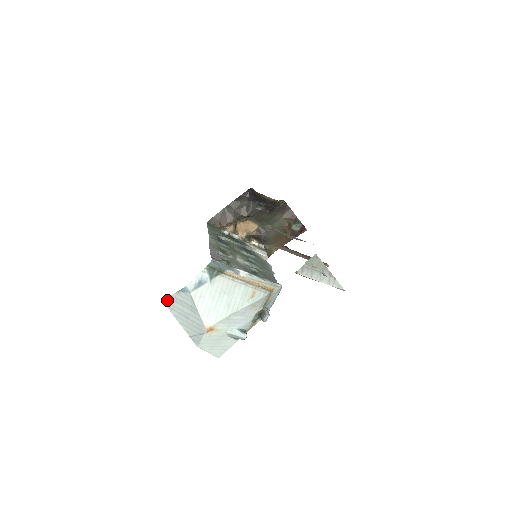
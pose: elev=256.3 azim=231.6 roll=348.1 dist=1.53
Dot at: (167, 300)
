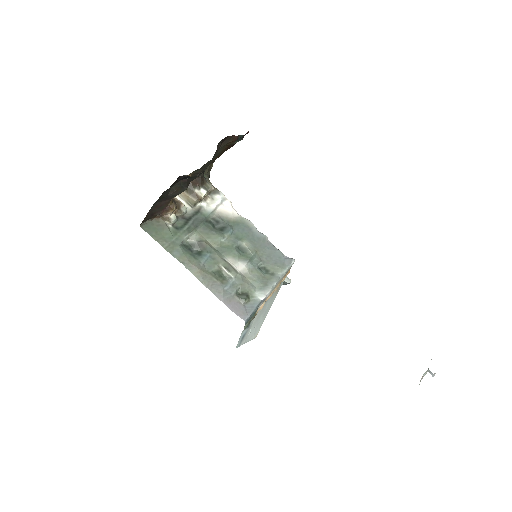
Dot at: occluded
